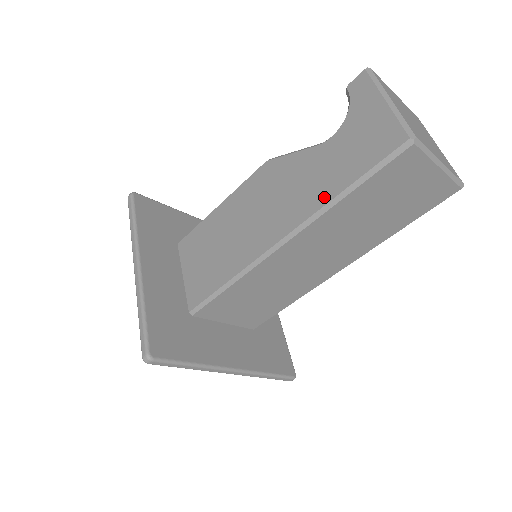
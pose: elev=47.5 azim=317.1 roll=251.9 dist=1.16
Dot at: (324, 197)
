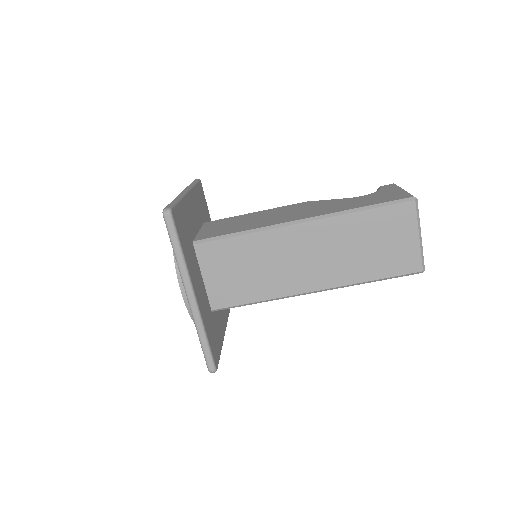
Dot at: (345, 209)
